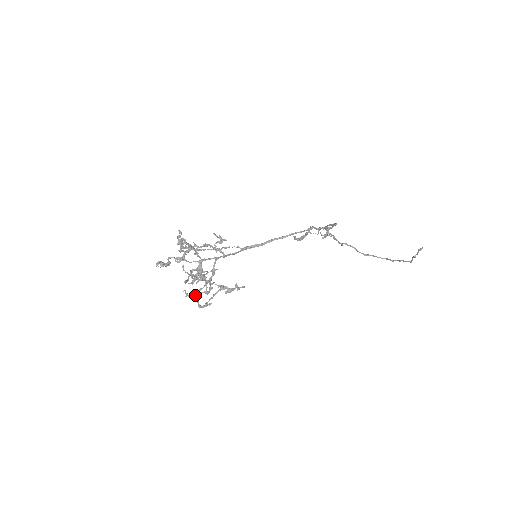
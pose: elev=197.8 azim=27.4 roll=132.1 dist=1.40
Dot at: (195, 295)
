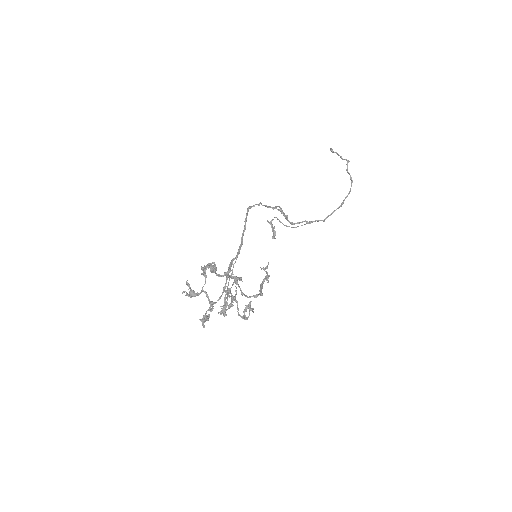
Dot at: (231, 287)
